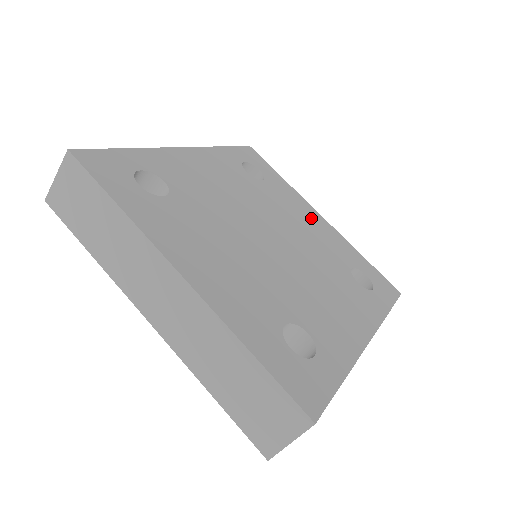
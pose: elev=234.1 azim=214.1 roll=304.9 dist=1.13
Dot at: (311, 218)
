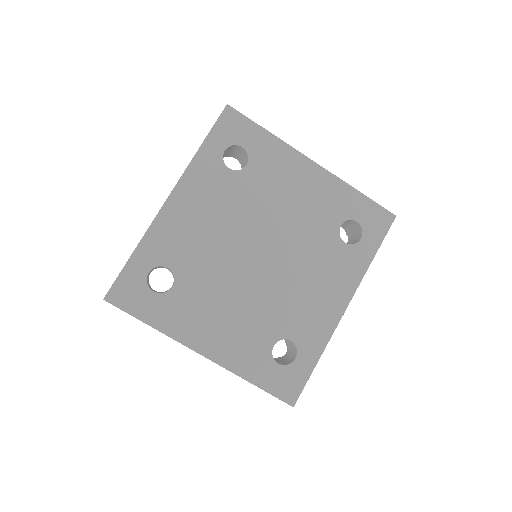
Dot at: (301, 180)
